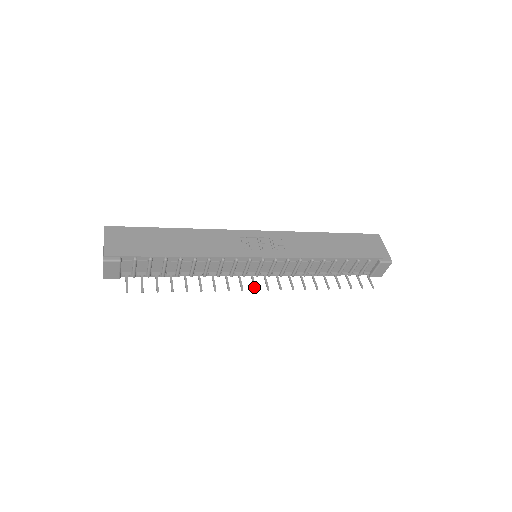
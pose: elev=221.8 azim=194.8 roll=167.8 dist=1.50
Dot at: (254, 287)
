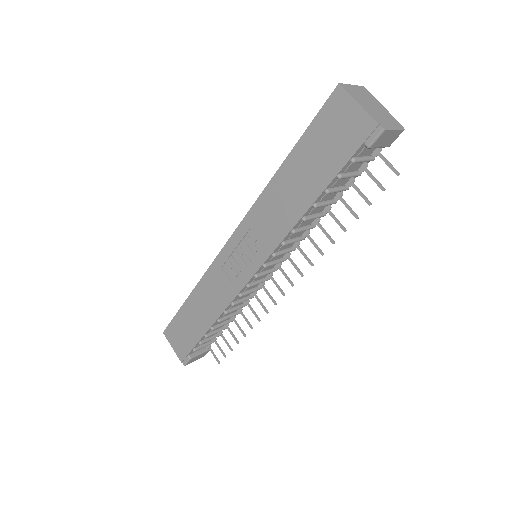
Dot at: (281, 293)
